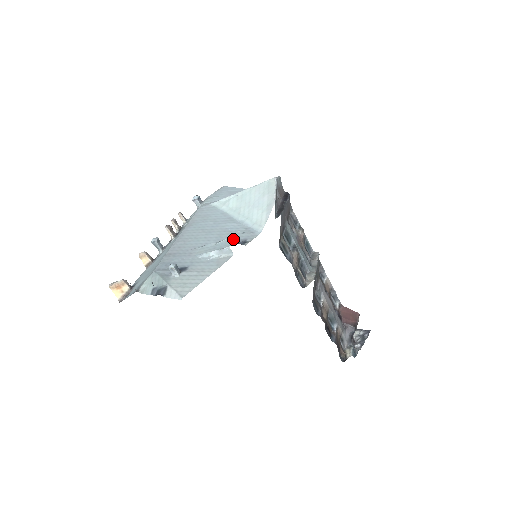
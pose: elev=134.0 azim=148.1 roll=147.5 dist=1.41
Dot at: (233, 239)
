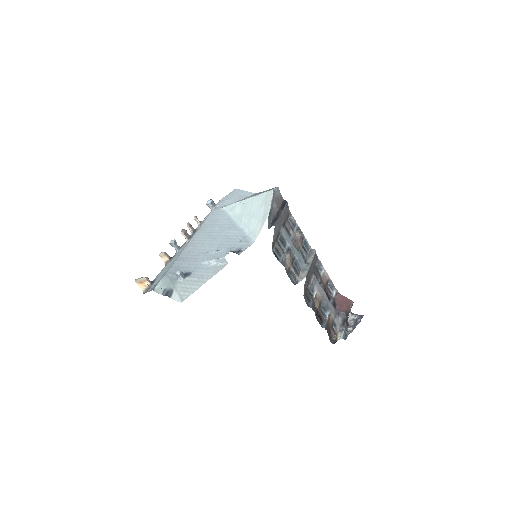
Dot at: (228, 250)
